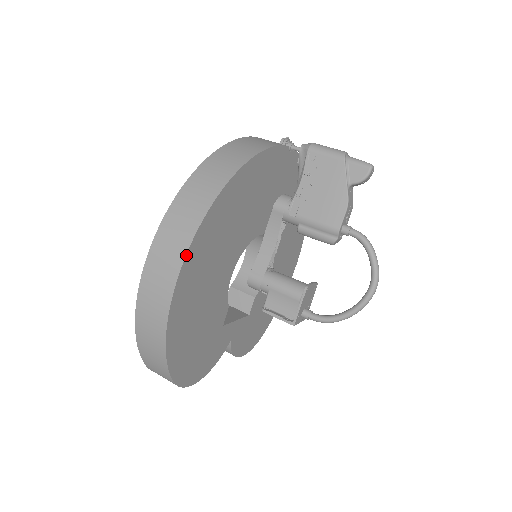
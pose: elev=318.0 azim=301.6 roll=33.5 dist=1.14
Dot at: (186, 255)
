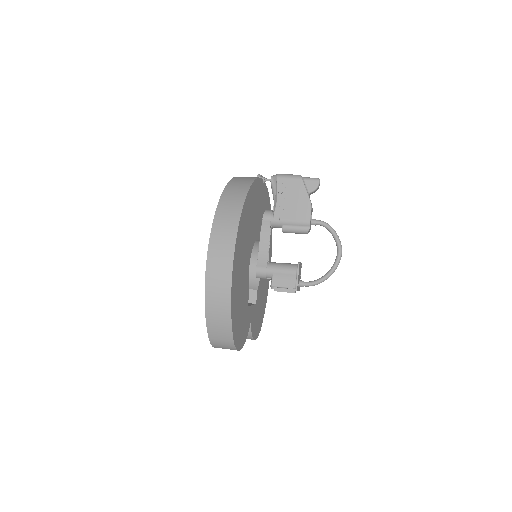
Dot at: (236, 242)
